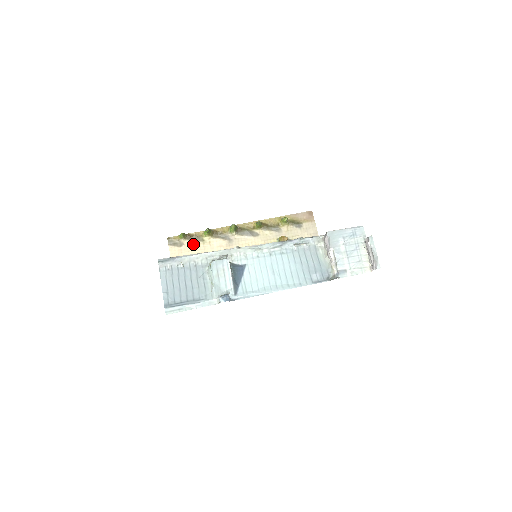
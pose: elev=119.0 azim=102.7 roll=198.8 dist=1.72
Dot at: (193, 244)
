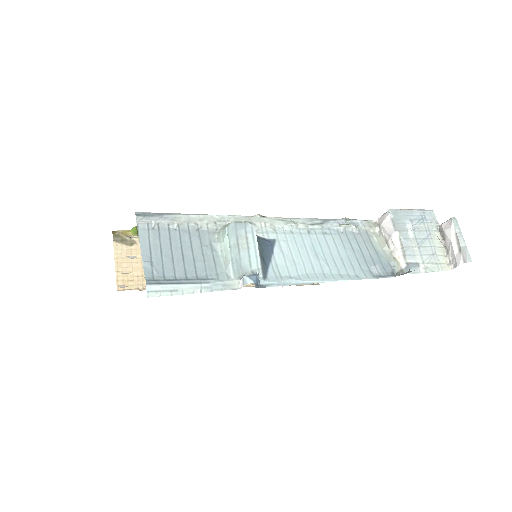
Dot at: occluded
